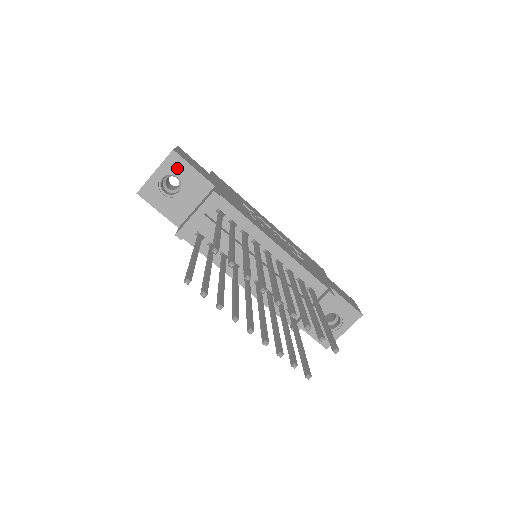
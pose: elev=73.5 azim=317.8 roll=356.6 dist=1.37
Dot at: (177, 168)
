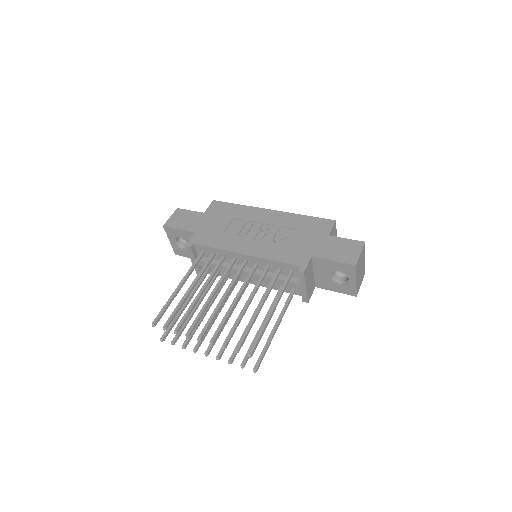
Dot at: (174, 234)
